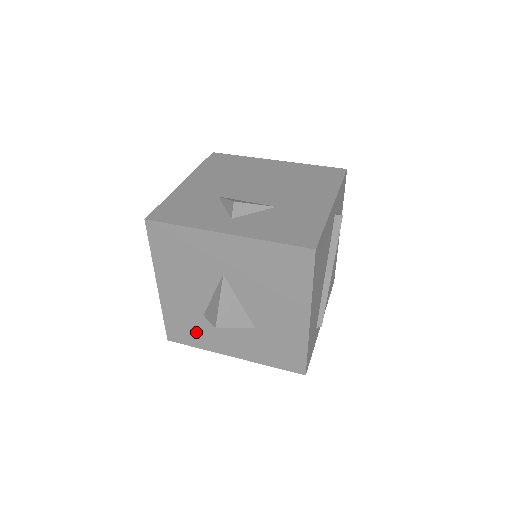
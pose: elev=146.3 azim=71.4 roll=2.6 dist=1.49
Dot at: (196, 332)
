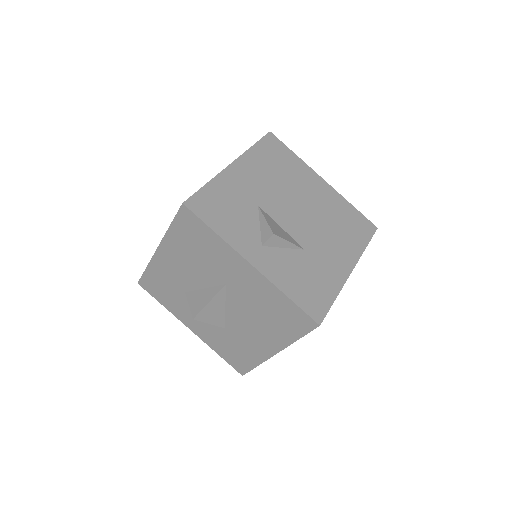
Dot at: (169, 296)
